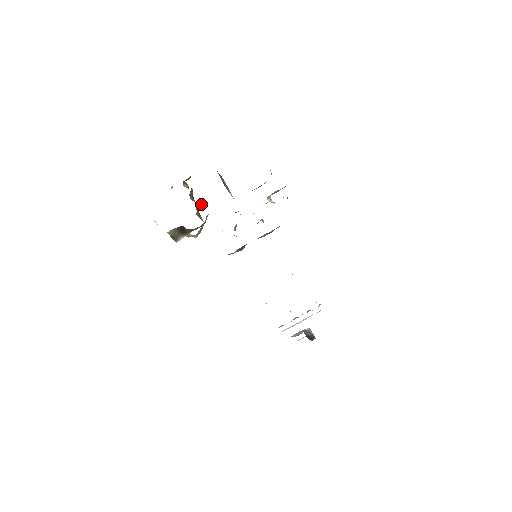
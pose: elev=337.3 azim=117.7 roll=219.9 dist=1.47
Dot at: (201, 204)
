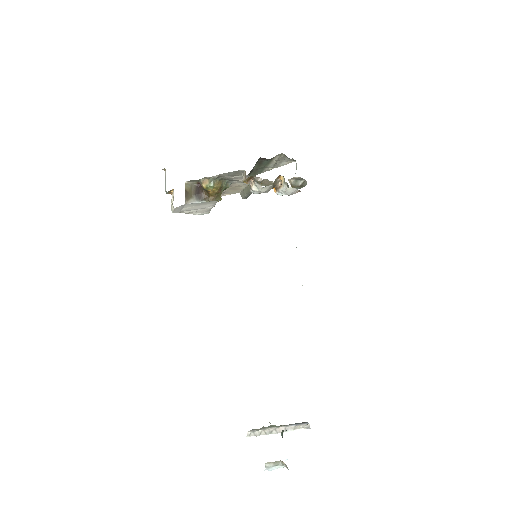
Dot at: (221, 198)
